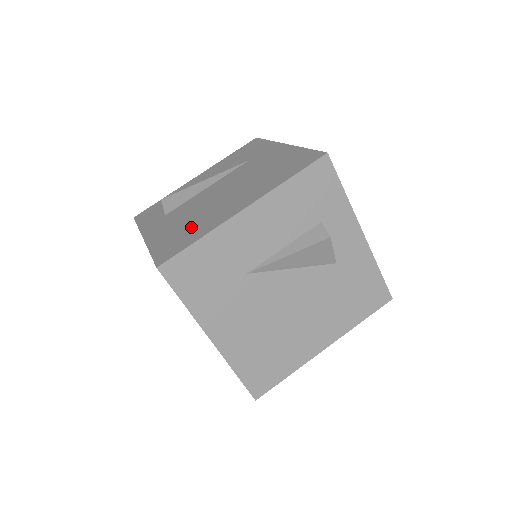
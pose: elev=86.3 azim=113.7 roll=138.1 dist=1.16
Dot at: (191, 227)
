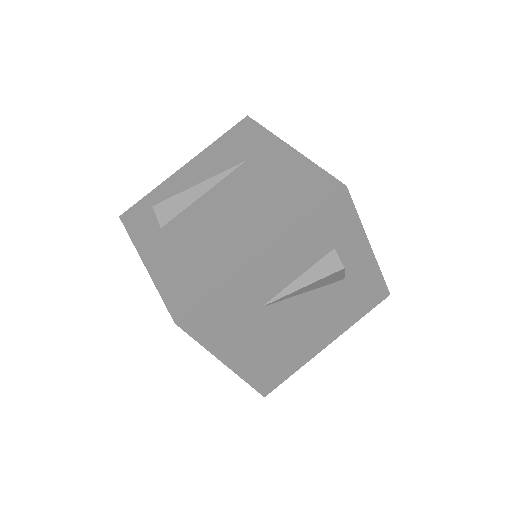
Dot at: (201, 264)
